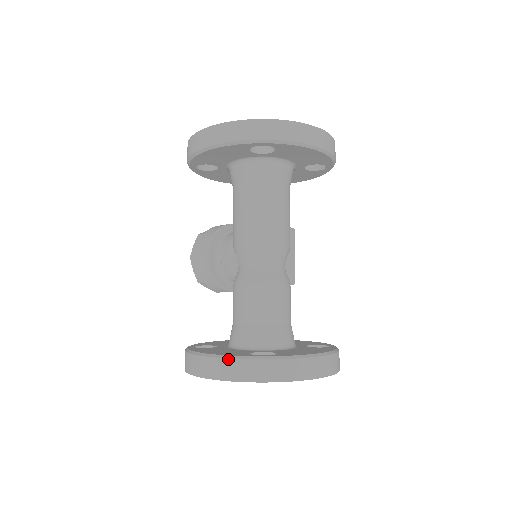
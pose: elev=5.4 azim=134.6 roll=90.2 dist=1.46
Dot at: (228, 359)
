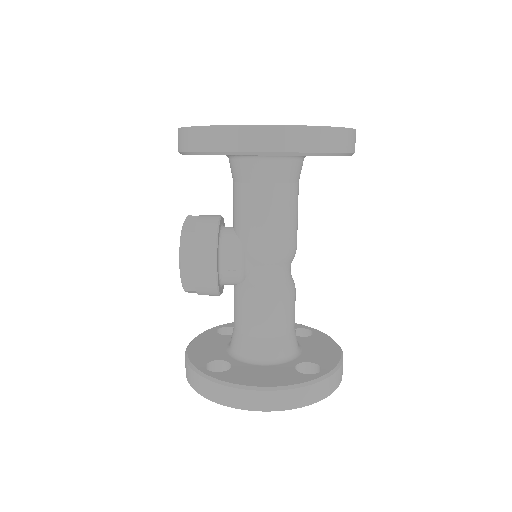
Dot at: (297, 389)
